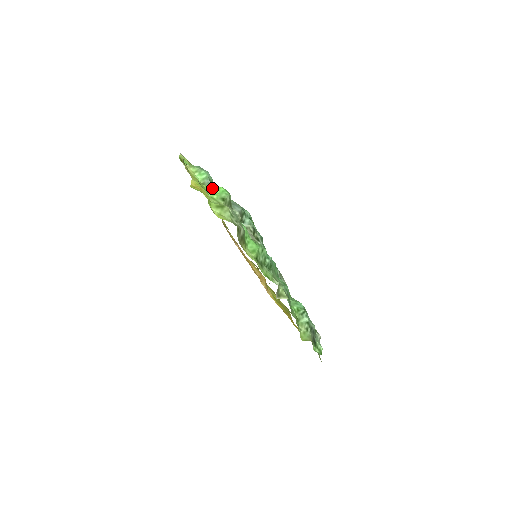
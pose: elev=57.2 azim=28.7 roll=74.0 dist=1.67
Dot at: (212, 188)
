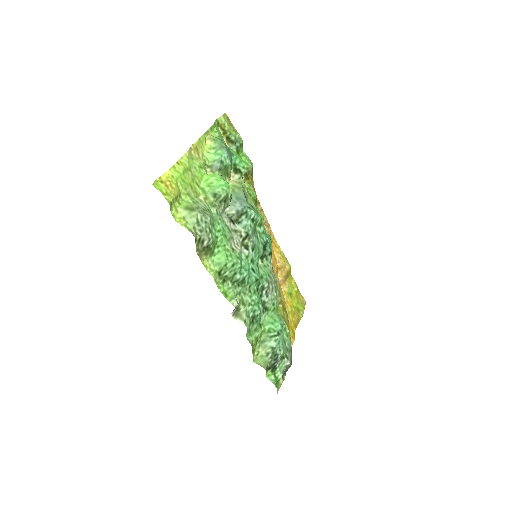
Dot at: (212, 177)
